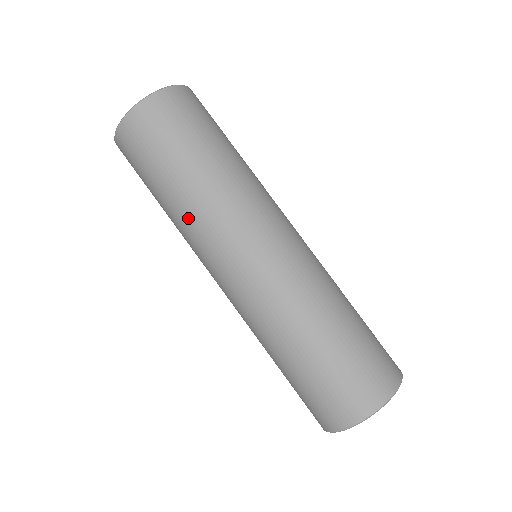
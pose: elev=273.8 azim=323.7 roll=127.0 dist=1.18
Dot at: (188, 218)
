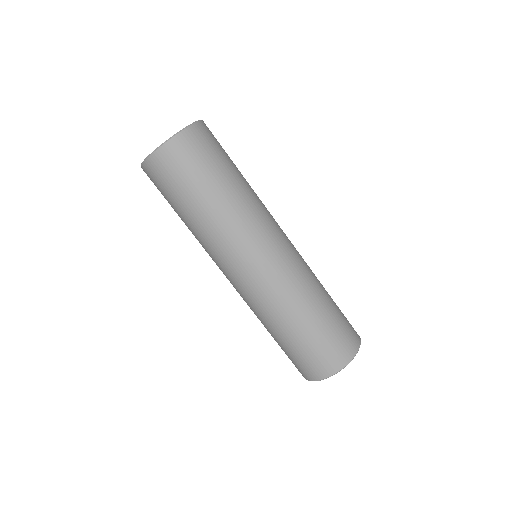
Dot at: (206, 235)
